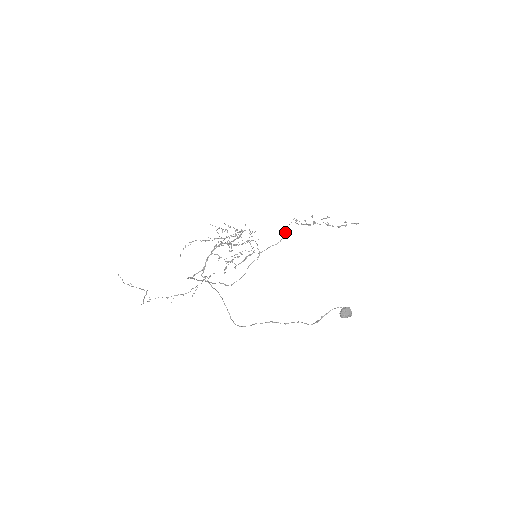
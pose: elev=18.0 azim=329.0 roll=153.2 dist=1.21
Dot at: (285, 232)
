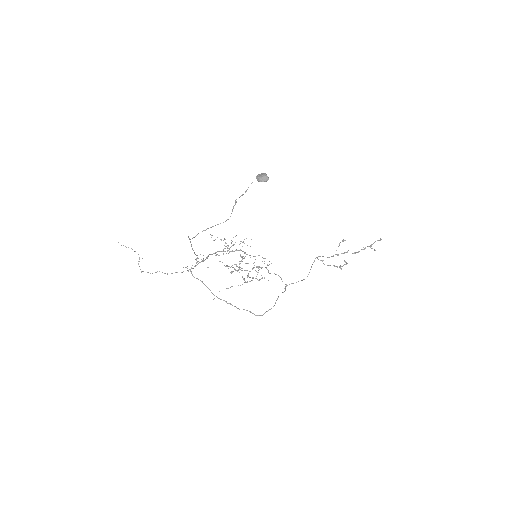
Dot at: occluded
